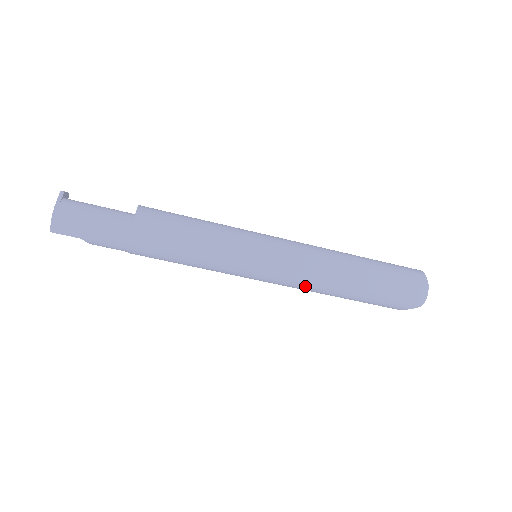
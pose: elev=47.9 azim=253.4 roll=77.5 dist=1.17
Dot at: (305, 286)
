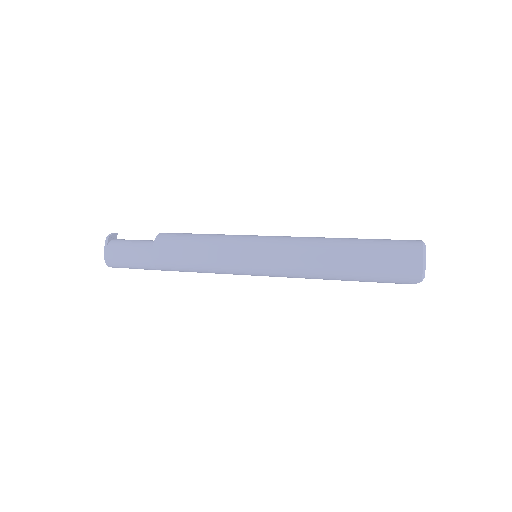
Dot at: occluded
